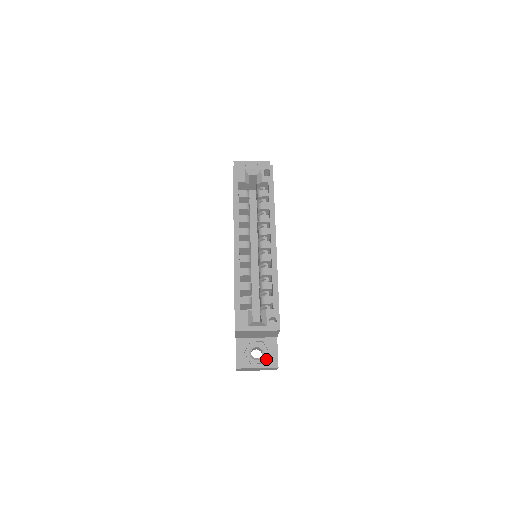
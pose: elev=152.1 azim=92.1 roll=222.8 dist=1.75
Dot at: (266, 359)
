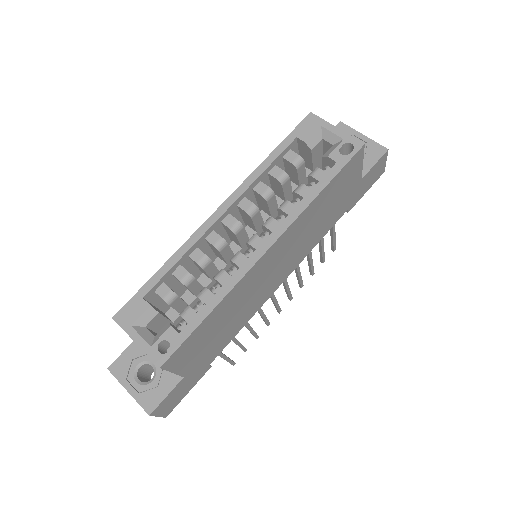
Dot at: (146, 391)
